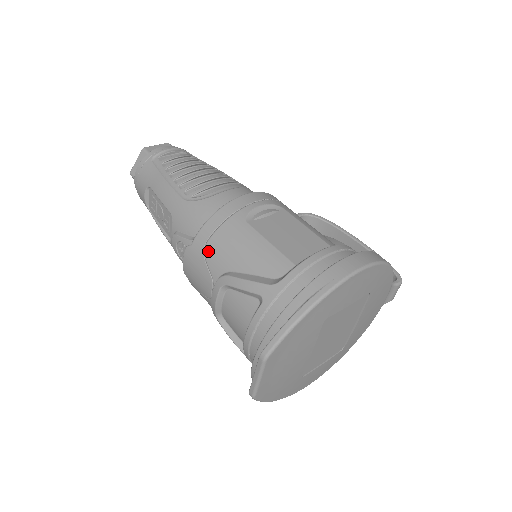
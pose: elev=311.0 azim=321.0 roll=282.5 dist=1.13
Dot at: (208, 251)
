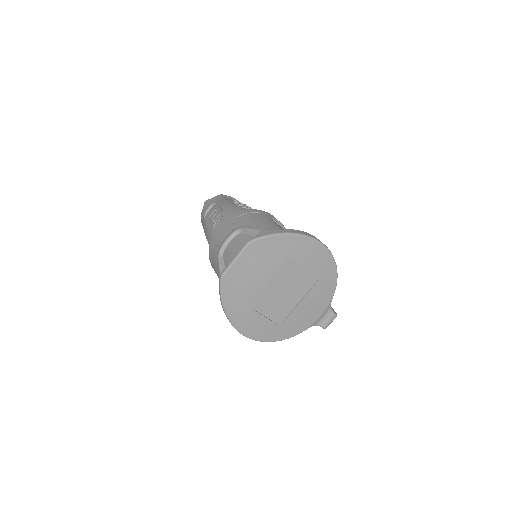
Dot at: (239, 218)
